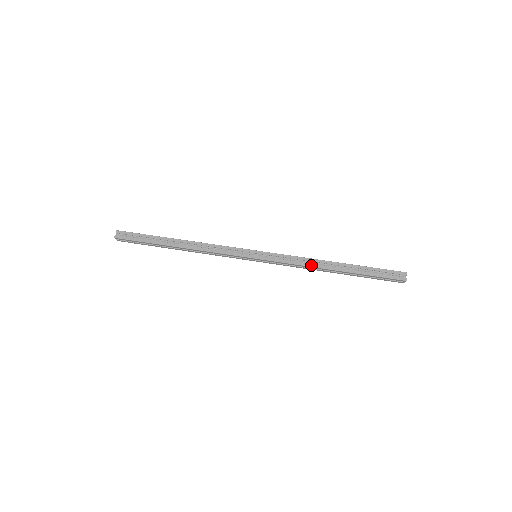
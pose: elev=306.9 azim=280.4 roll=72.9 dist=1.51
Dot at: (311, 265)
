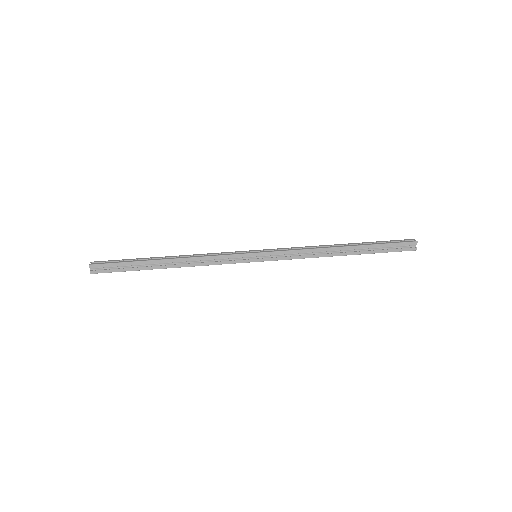
Dot at: (318, 256)
